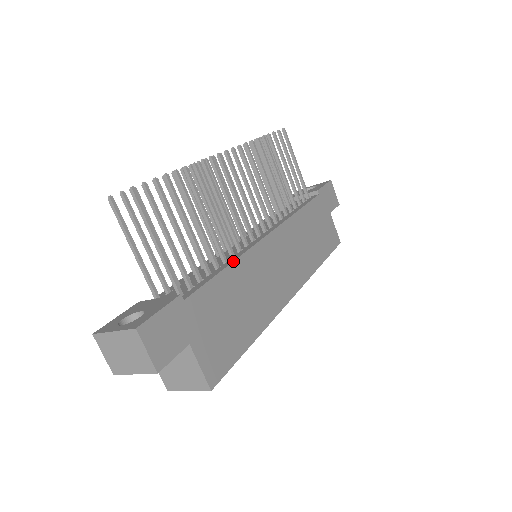
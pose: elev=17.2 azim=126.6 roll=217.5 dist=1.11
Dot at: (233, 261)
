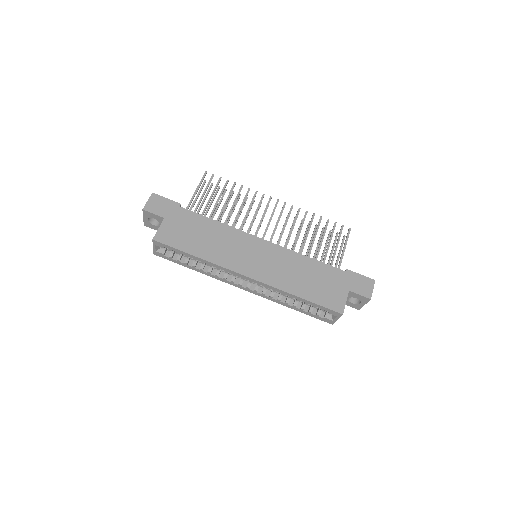
Dot at: (223, 223)
